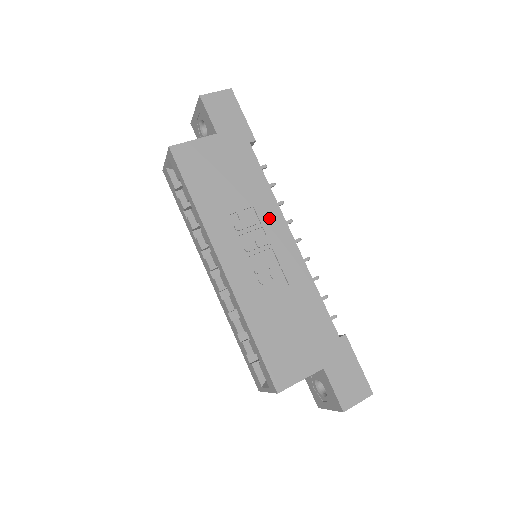
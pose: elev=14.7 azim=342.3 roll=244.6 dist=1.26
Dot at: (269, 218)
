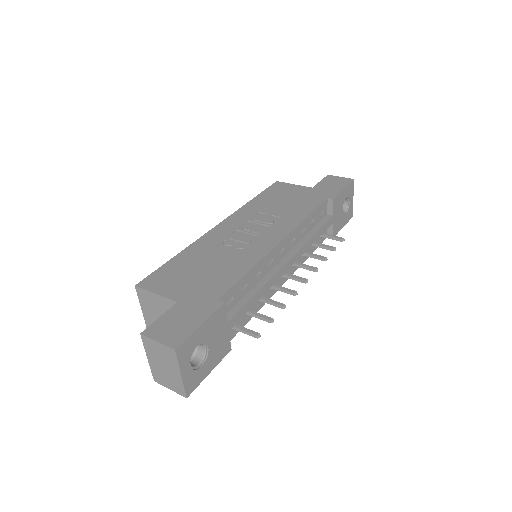
Dot at: (282, 226)
